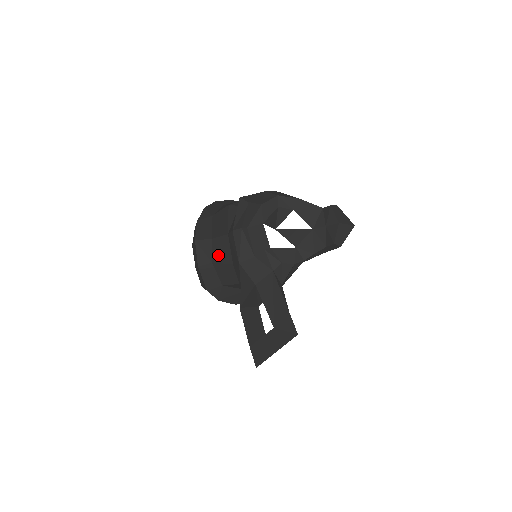
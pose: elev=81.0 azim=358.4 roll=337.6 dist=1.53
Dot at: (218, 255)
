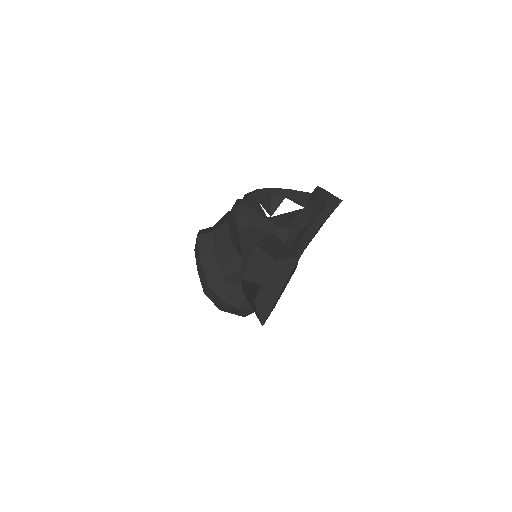
Dot at: (219, 244)
